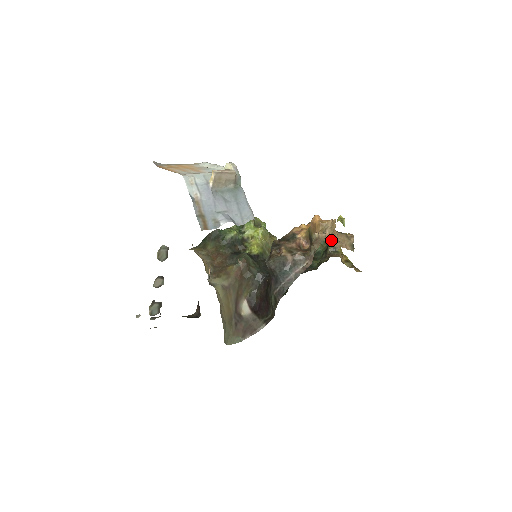
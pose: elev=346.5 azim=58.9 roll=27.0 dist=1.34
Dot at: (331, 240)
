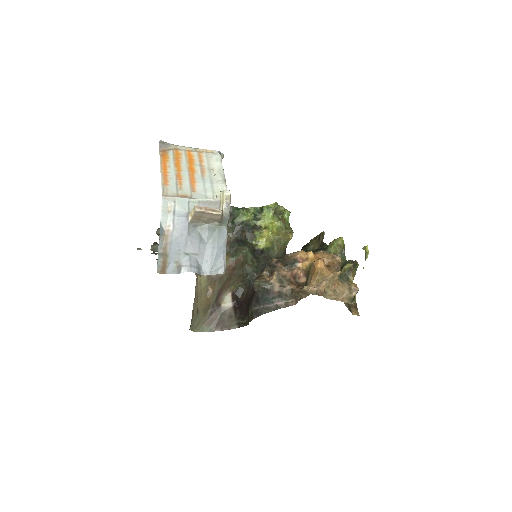
Dot at: (326, 291)
